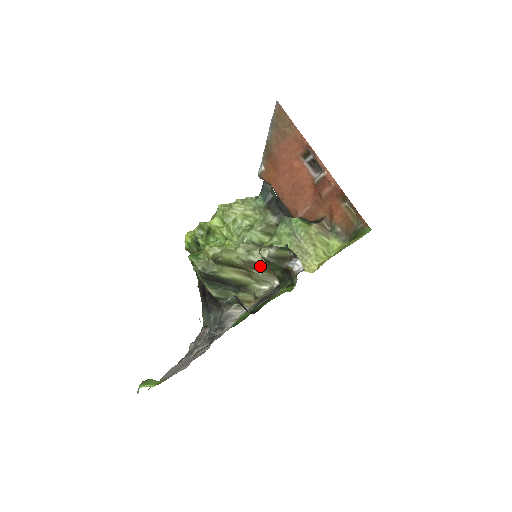
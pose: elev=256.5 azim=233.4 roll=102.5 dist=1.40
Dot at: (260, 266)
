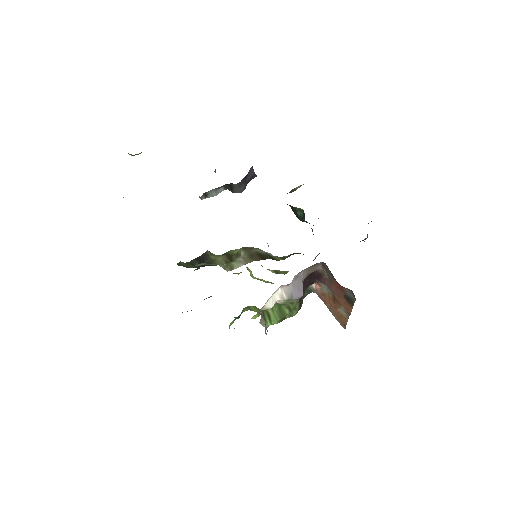
Dot at: (252, 252)
